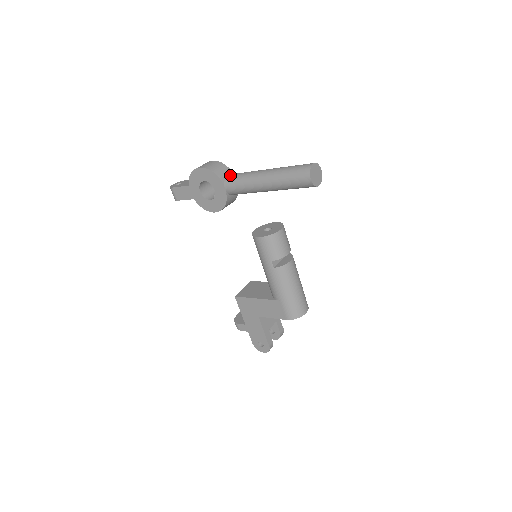
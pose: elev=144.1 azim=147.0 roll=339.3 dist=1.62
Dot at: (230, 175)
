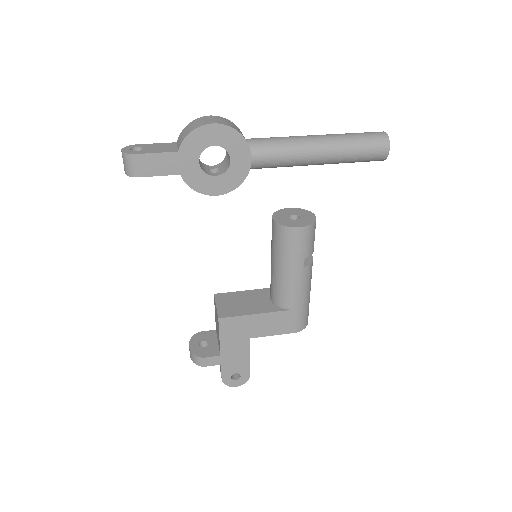
Dot at: (256, 139)
